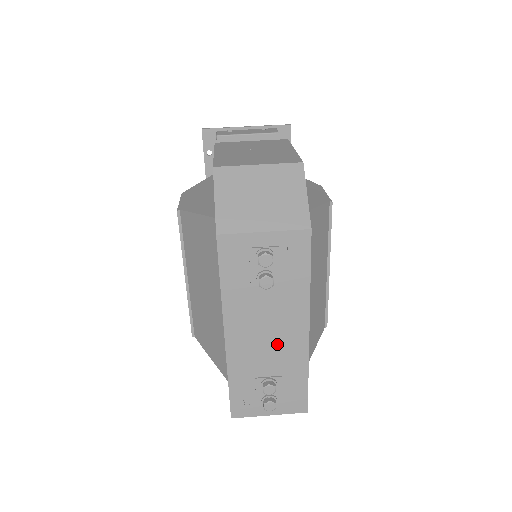
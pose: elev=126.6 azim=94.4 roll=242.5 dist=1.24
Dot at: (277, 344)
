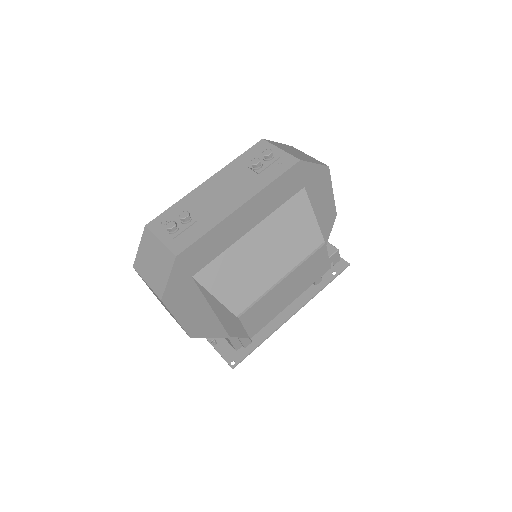
Dot at: (219, 202)
